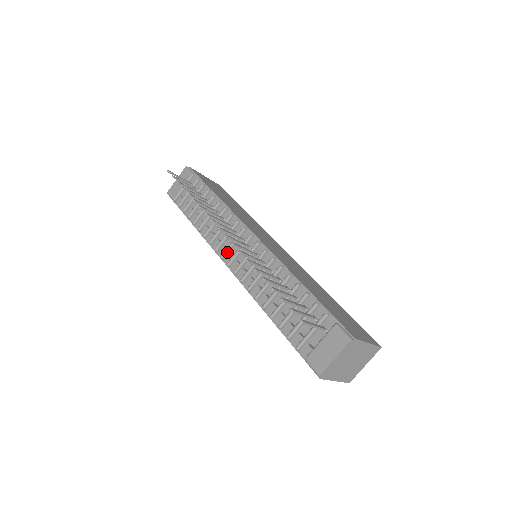
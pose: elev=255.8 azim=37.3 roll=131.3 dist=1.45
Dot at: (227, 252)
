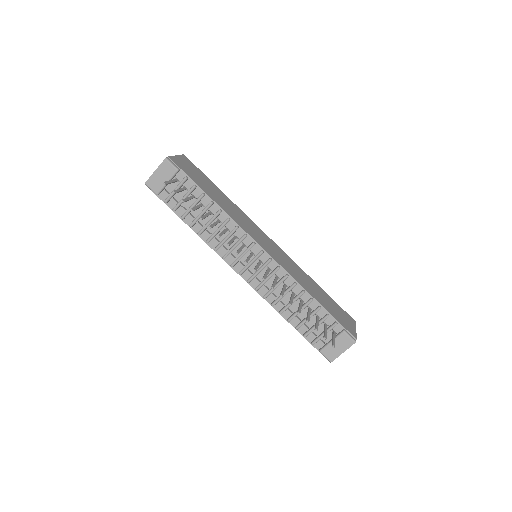
Dot at: (237, 262)
